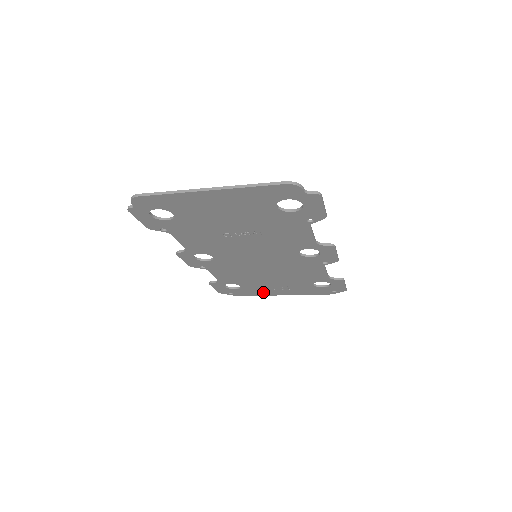
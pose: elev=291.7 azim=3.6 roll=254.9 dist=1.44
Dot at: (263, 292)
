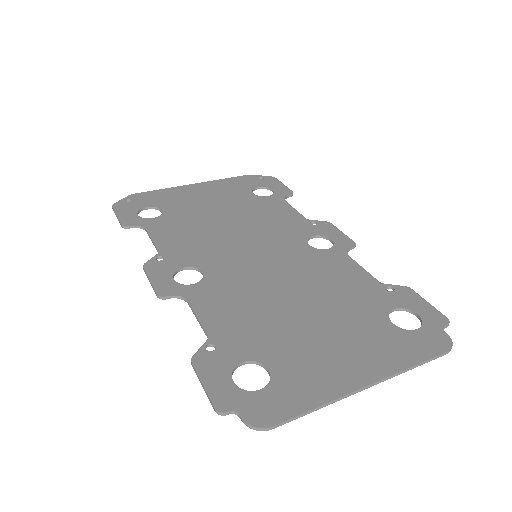
Dot at: (176, 196)
